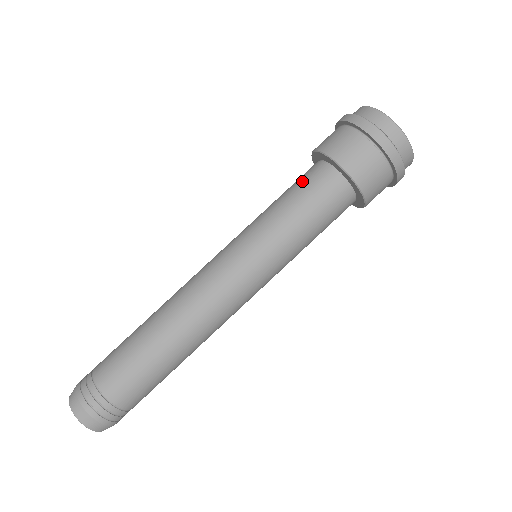
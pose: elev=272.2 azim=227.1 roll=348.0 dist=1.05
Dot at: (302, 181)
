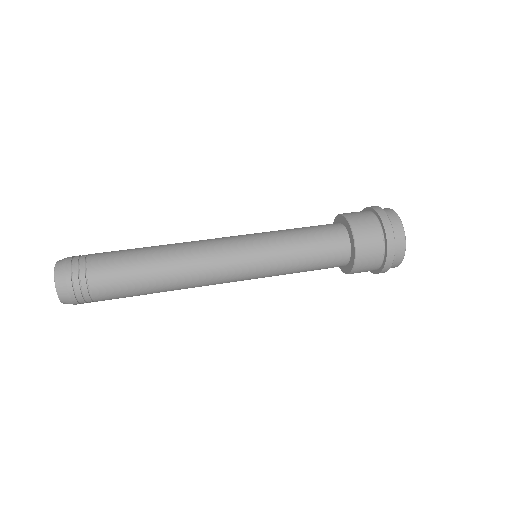
Dot at: occluded
